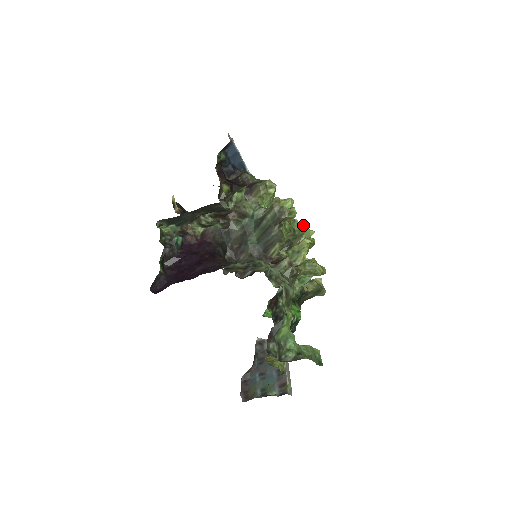
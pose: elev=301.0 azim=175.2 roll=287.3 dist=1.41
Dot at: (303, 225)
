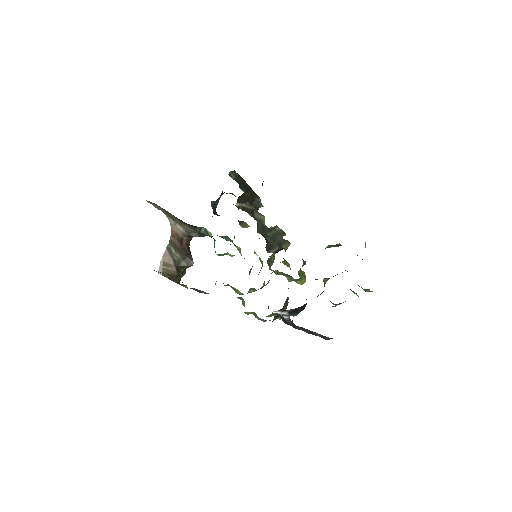
Dot at: occluded
